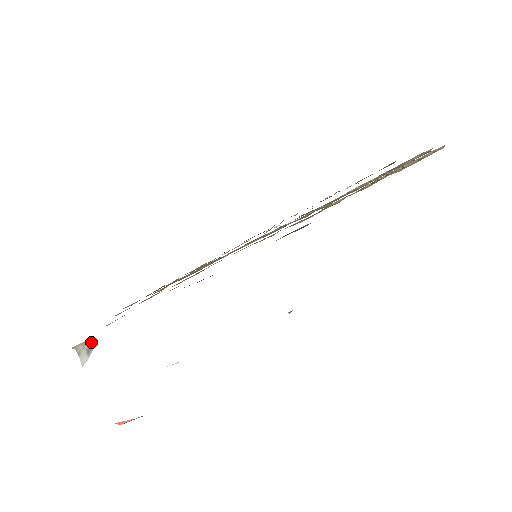
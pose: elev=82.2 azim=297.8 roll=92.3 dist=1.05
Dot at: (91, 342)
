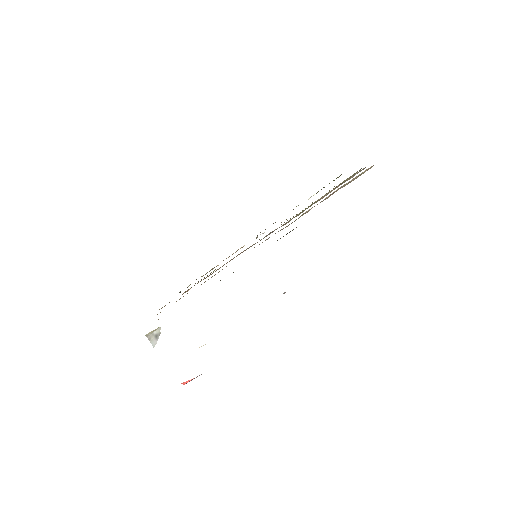
Dot at: (158, 330)
